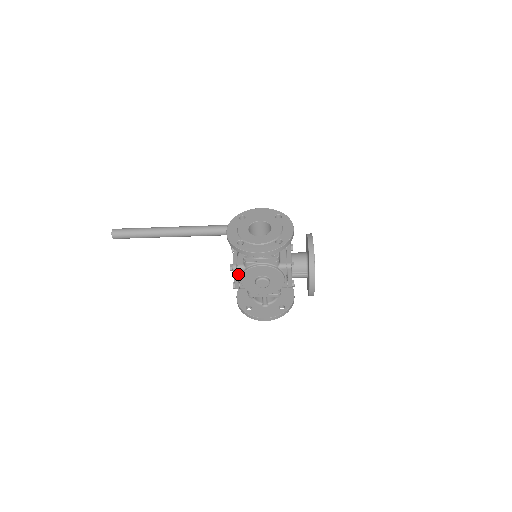
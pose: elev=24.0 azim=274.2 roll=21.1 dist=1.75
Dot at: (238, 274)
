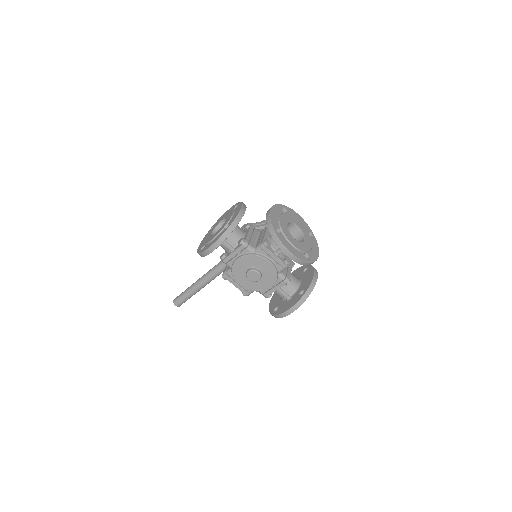
Dot at: (233, 279)
